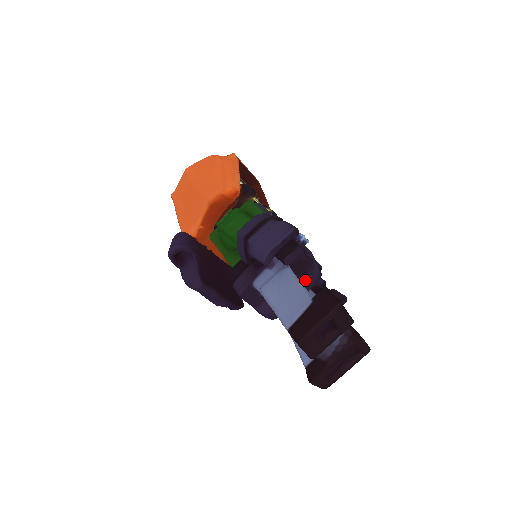
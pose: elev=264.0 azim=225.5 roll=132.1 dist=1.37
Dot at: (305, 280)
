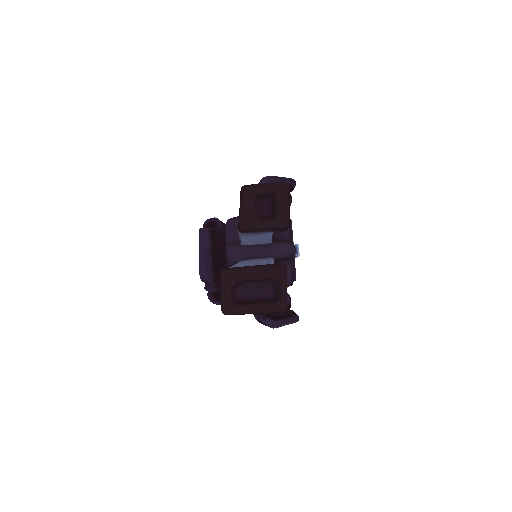
Dot at: (277, 242)
